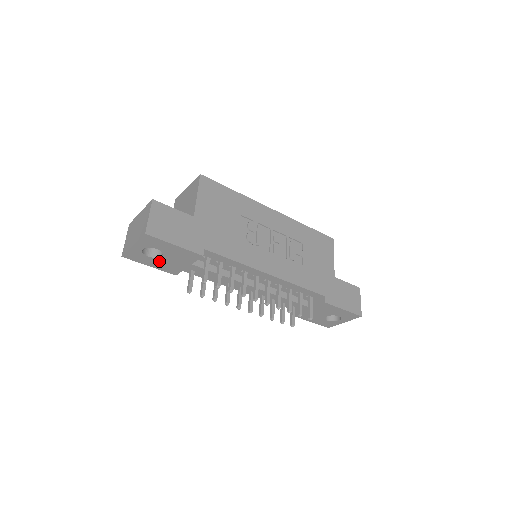
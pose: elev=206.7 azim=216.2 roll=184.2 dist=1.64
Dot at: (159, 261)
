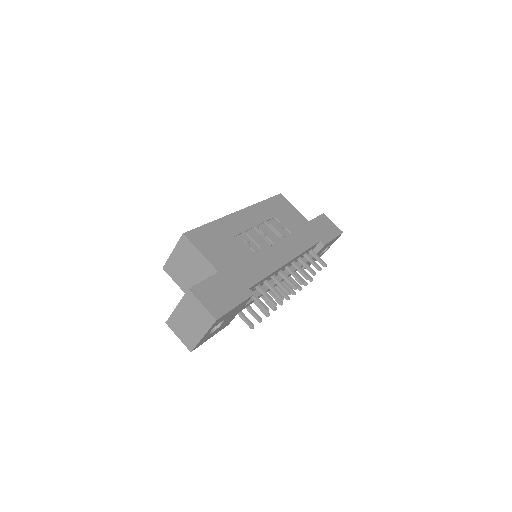
Dot at: (219, 328)
